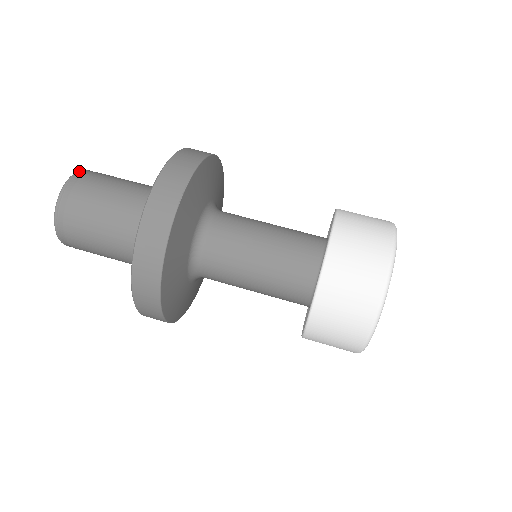
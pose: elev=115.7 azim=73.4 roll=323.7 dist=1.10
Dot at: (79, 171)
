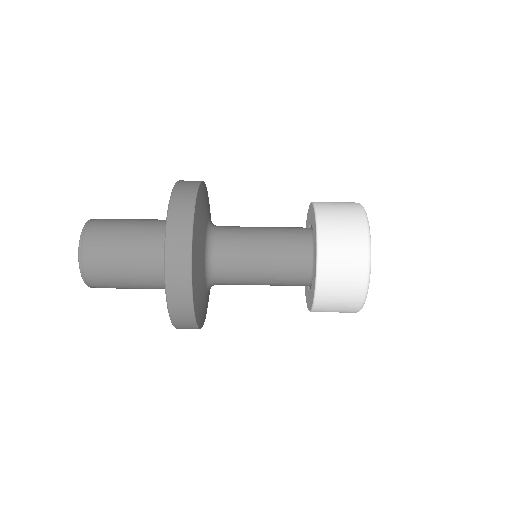
Dot at: (90, 219)
